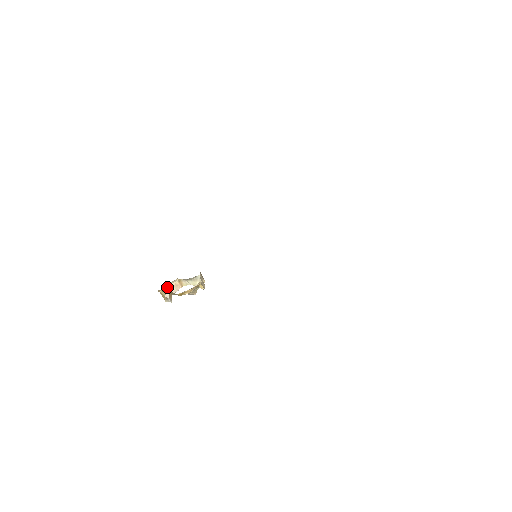
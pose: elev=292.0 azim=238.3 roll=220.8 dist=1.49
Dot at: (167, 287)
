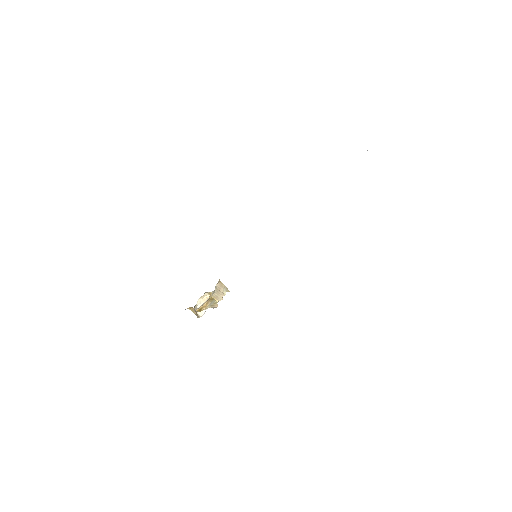
Dot at: (198, 303)
